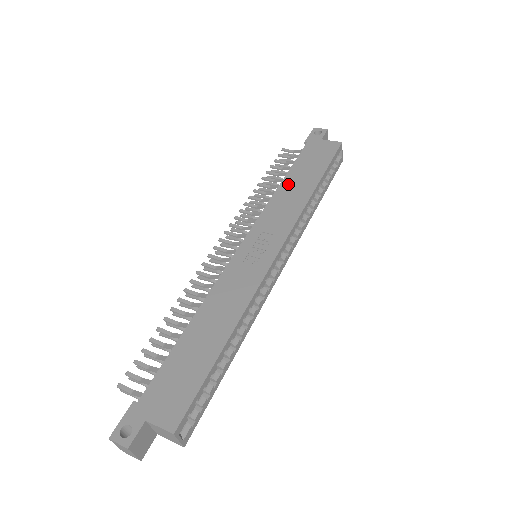
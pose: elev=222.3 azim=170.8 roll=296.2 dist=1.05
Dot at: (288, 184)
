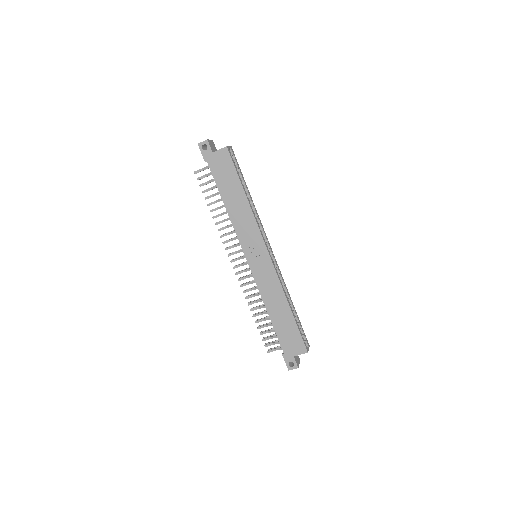
Dot at: (230, 205)
